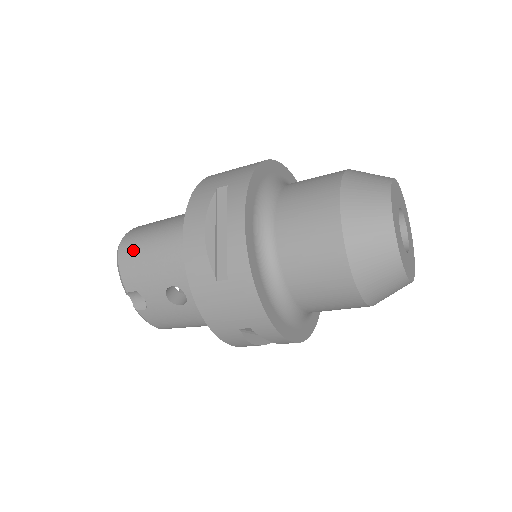
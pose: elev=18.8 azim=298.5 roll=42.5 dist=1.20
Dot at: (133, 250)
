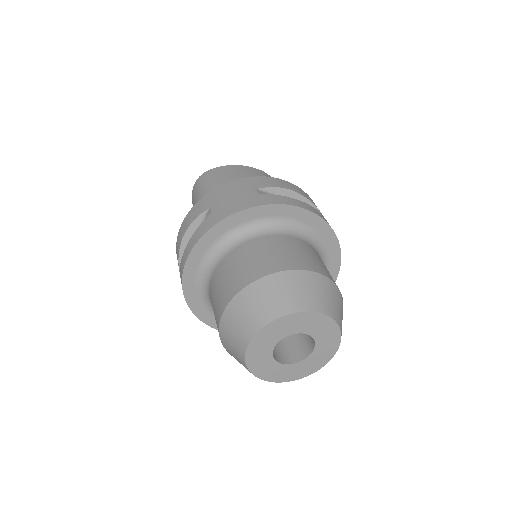
Dot at: (196, 191)
